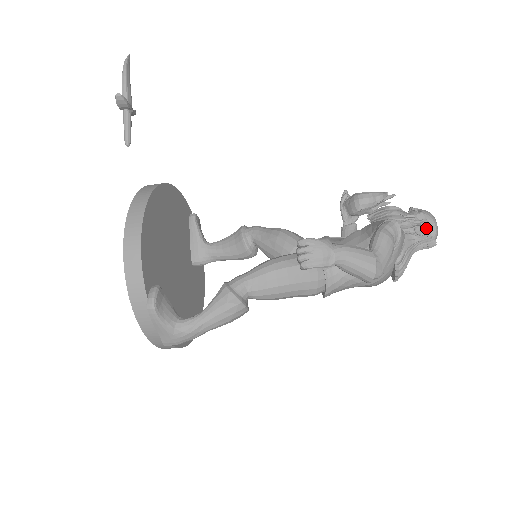
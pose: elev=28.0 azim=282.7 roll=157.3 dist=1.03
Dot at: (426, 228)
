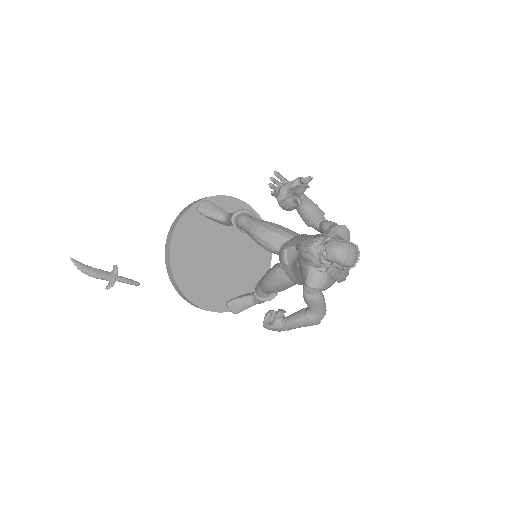
Dot at: (339, 268)
